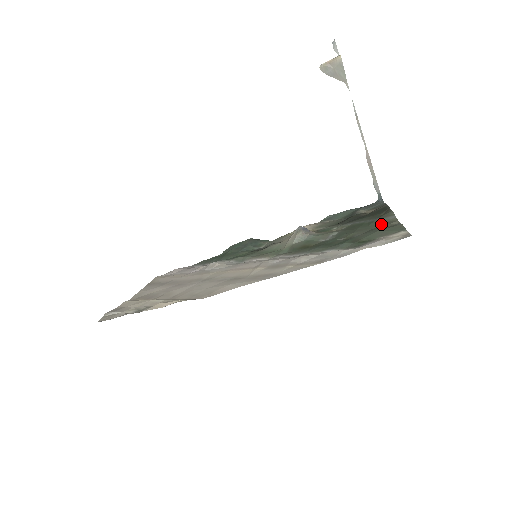
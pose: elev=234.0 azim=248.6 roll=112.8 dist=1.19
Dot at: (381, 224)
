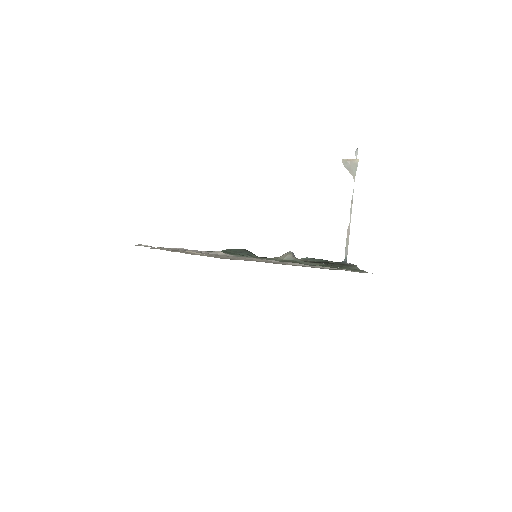
Dot at: occluded
